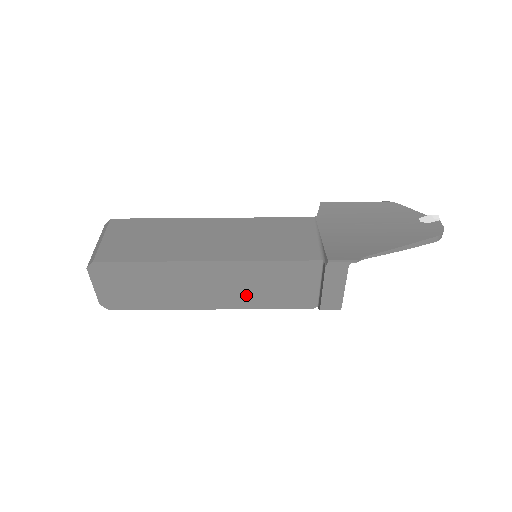
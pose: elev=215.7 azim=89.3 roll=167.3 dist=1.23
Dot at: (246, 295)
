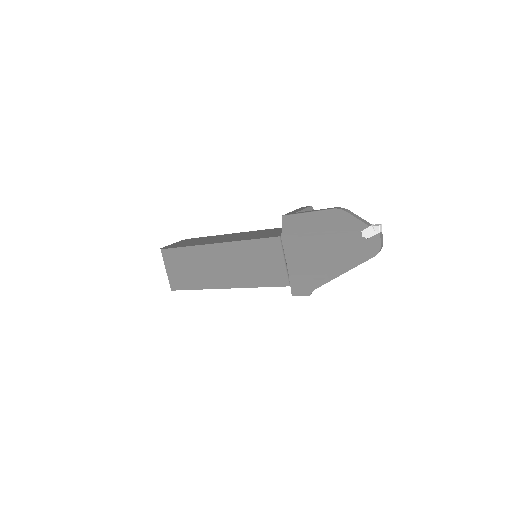
Dot at: occluded
